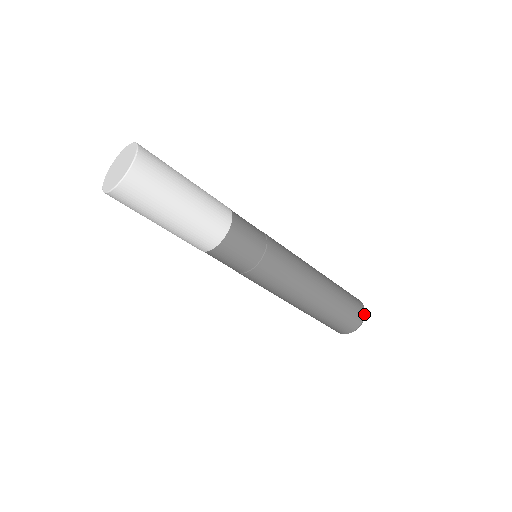
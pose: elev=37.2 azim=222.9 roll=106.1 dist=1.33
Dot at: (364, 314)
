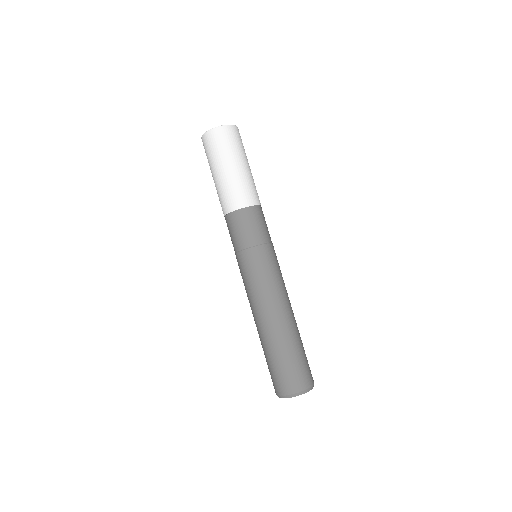
Dot at: (310, 387)
